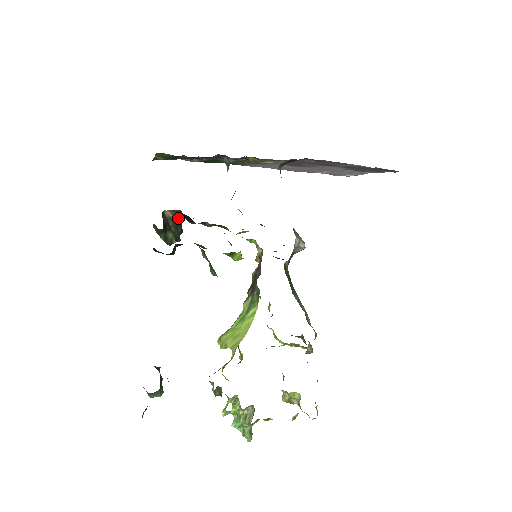
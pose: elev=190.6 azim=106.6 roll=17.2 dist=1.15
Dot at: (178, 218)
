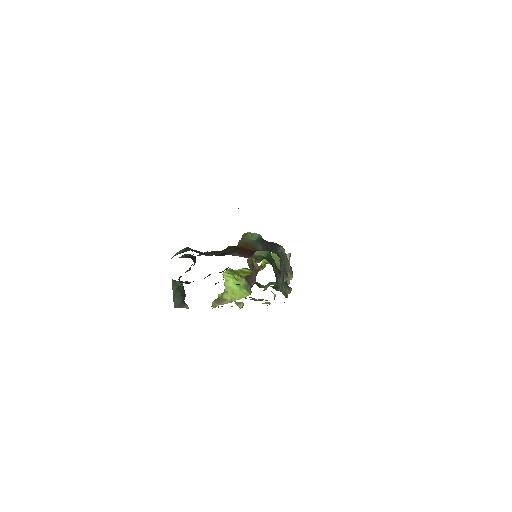
Dot at: occluded
